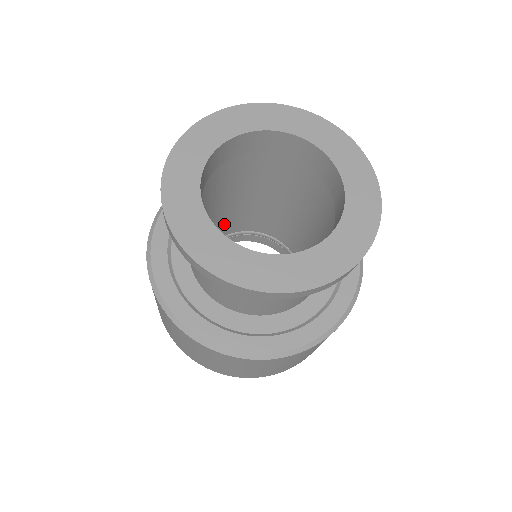
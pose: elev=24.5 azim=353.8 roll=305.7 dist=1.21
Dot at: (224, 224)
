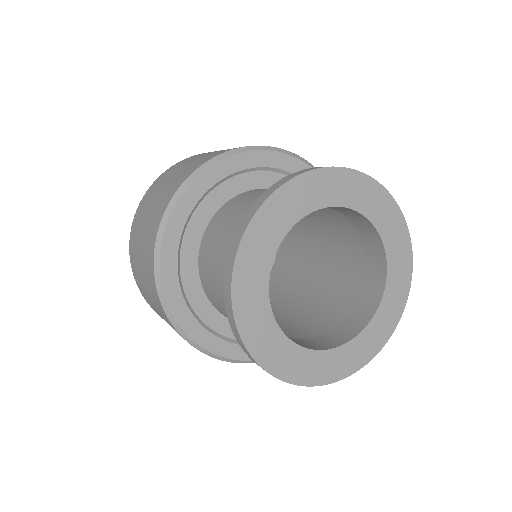
Dot at: occluded
